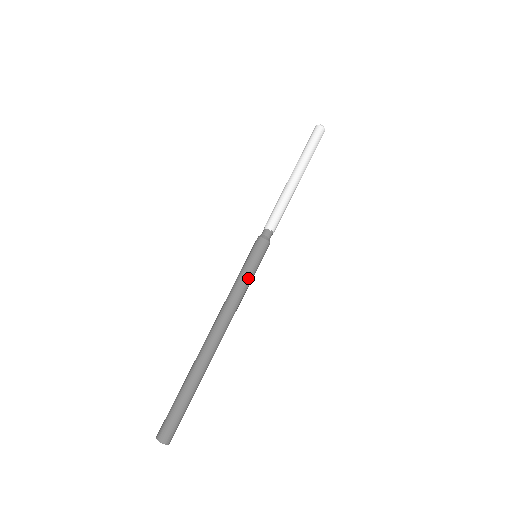
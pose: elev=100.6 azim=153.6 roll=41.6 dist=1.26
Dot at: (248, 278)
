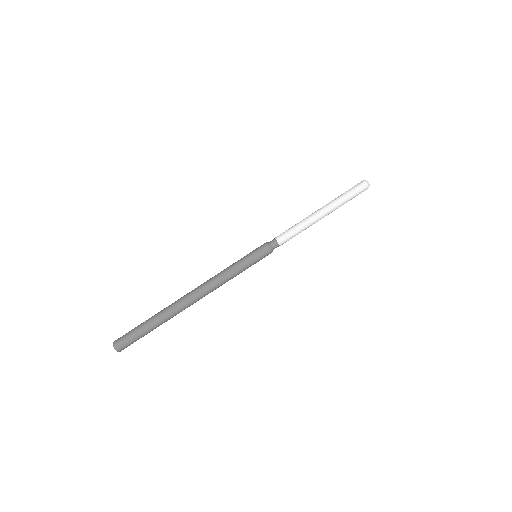
Dot at: (239, 269)
